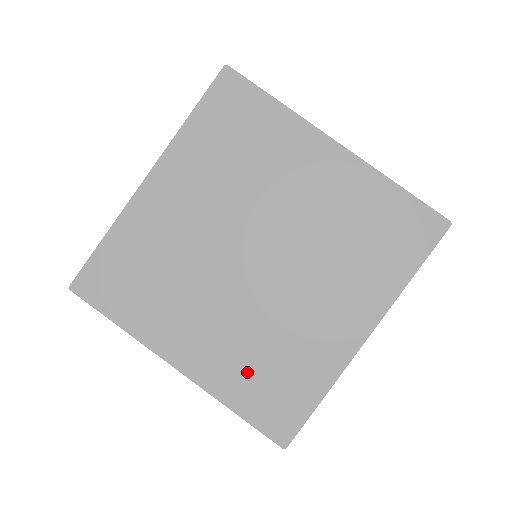
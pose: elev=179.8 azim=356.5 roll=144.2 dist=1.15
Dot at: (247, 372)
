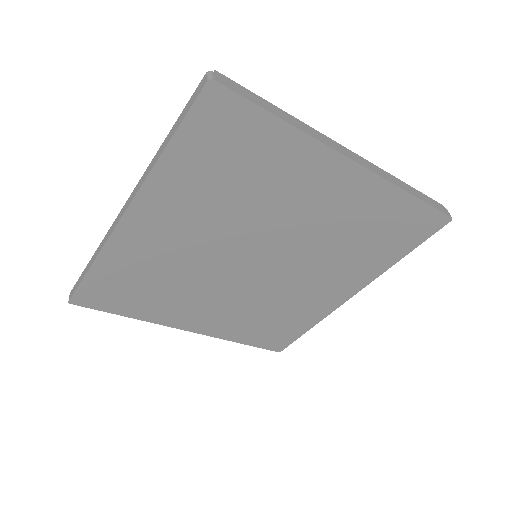
Dot at: (250, 325)
